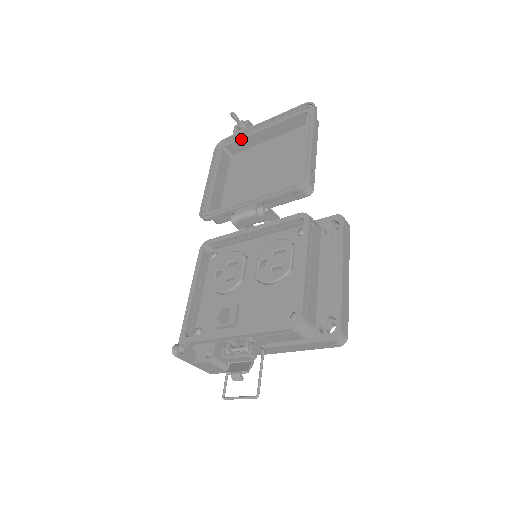
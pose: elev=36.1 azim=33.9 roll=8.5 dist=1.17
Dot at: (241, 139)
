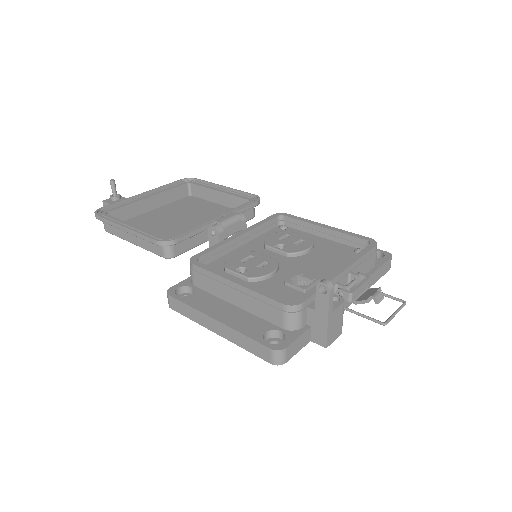
Dot at: (127, 205)
